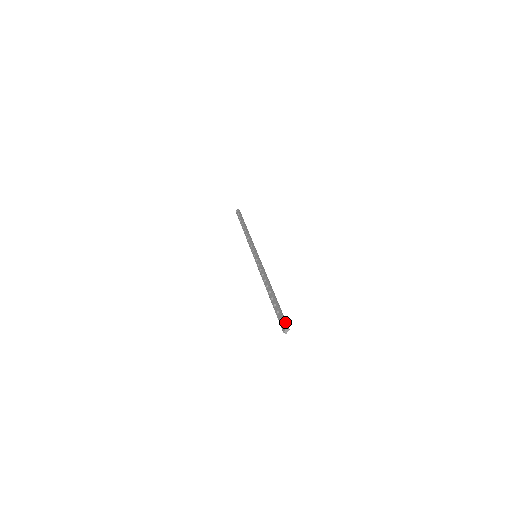
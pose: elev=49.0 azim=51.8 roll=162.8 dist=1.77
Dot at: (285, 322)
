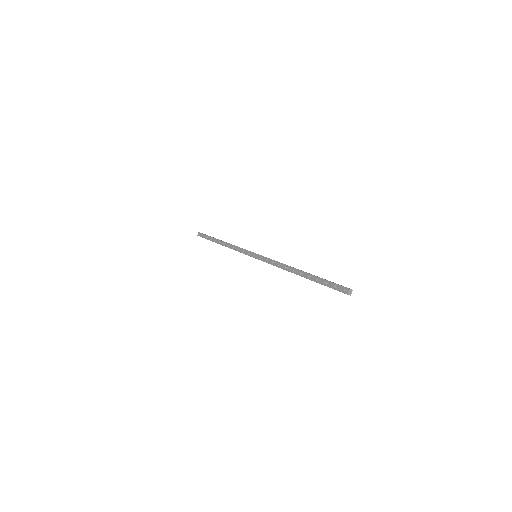
Dot at: (343, 286)
